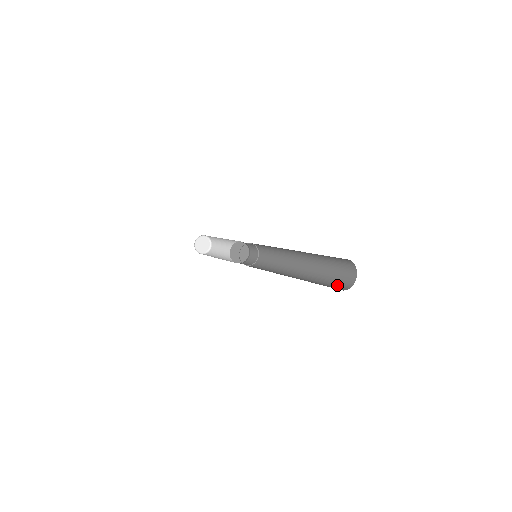
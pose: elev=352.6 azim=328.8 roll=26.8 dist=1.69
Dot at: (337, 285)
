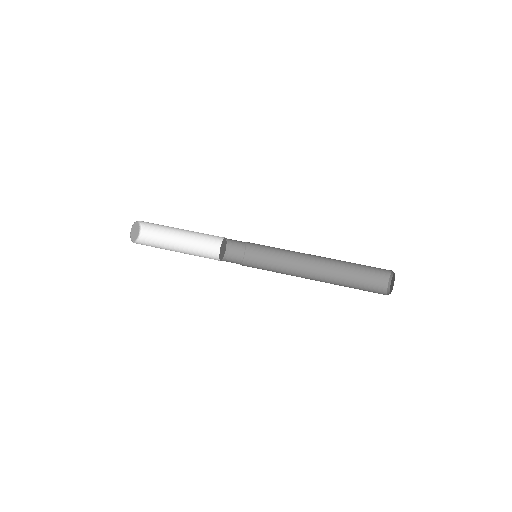
Dot at: (375, 275)
